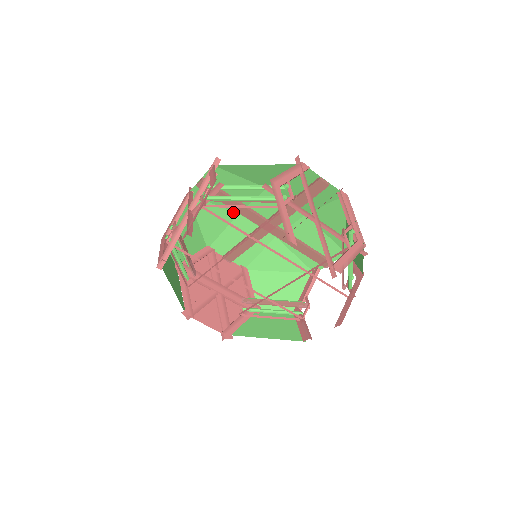
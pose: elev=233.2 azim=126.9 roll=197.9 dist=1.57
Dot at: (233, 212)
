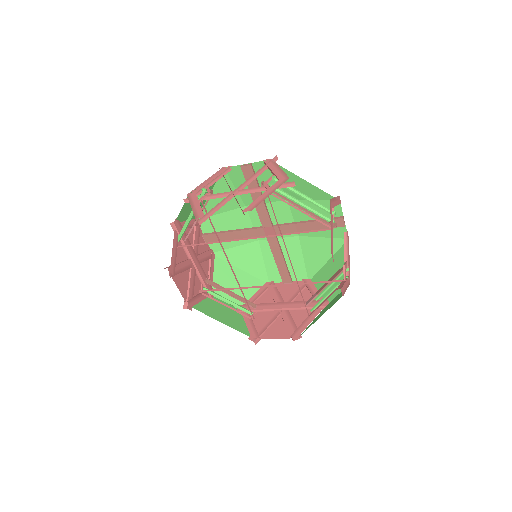
Dot at: (254, 243)
